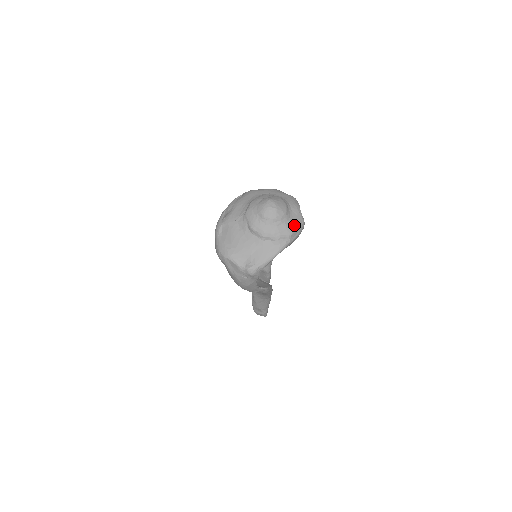
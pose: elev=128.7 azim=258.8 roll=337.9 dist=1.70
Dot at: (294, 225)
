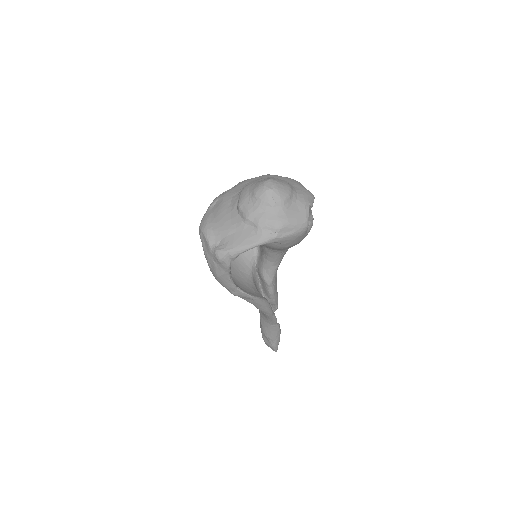
Dot at: (289, 219)
